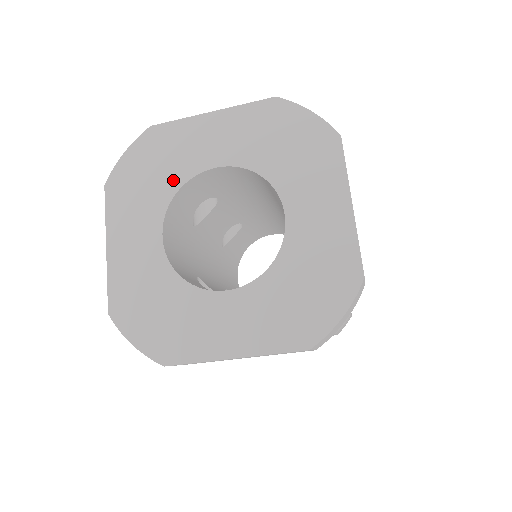
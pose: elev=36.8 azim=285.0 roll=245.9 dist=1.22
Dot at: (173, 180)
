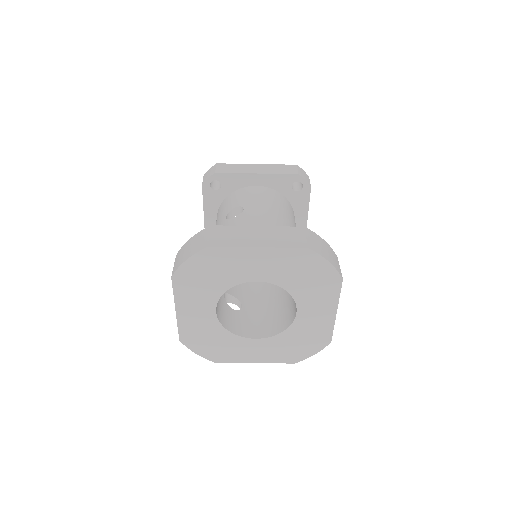
Dot at: (225, 283)
